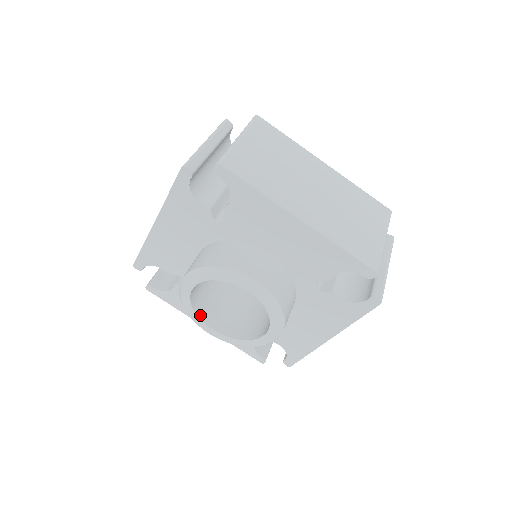
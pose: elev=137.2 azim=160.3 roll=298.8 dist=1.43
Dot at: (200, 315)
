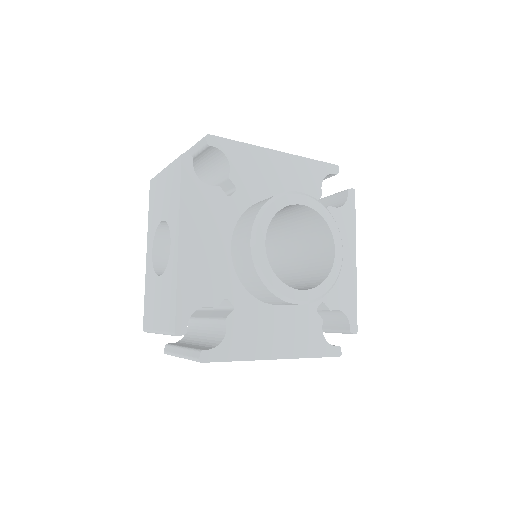
Dot at: (283, 284)
